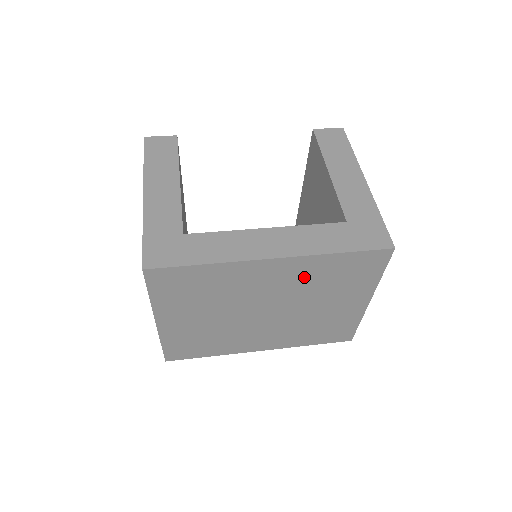
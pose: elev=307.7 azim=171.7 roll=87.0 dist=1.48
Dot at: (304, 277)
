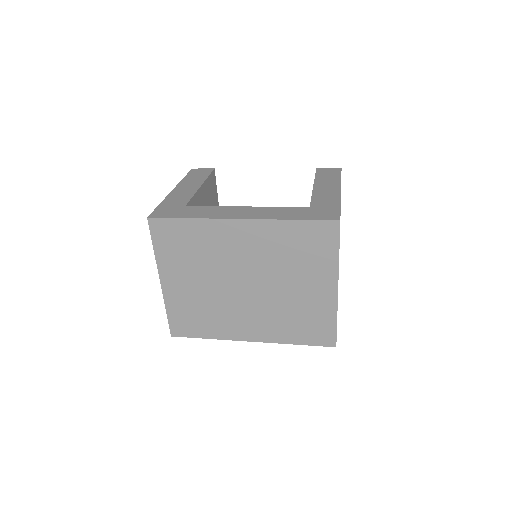
Dot at: (269, 245)
